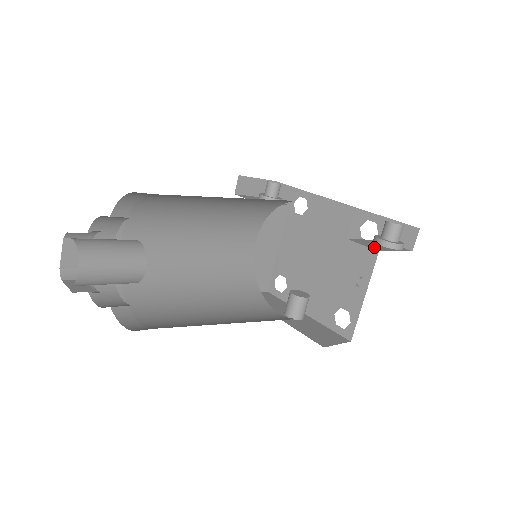
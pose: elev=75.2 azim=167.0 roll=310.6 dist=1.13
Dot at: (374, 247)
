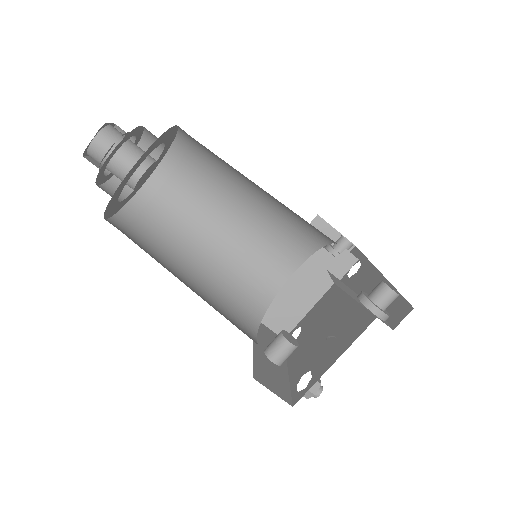
Dot at: (341, 286)
